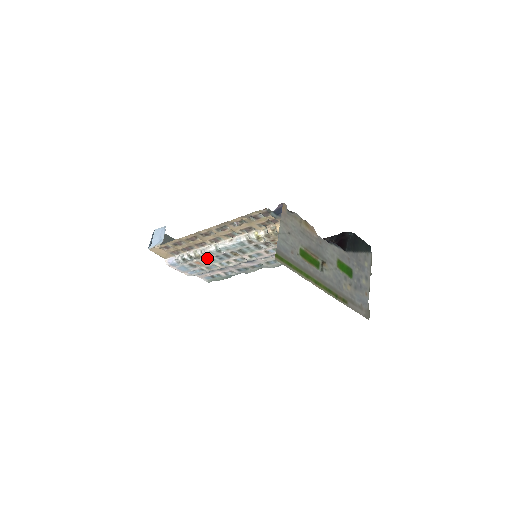
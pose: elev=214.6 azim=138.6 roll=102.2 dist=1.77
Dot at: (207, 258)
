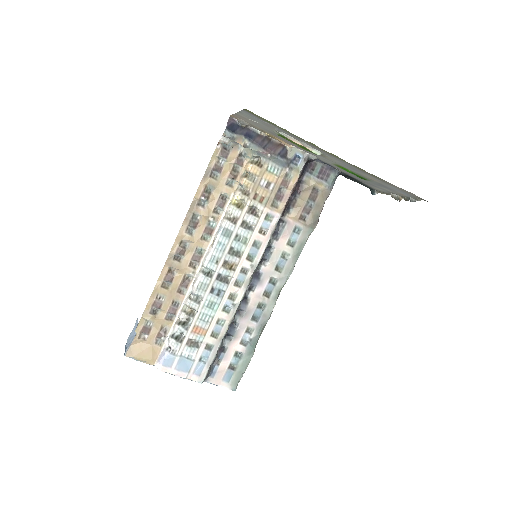
Dot at: (202, 307)
